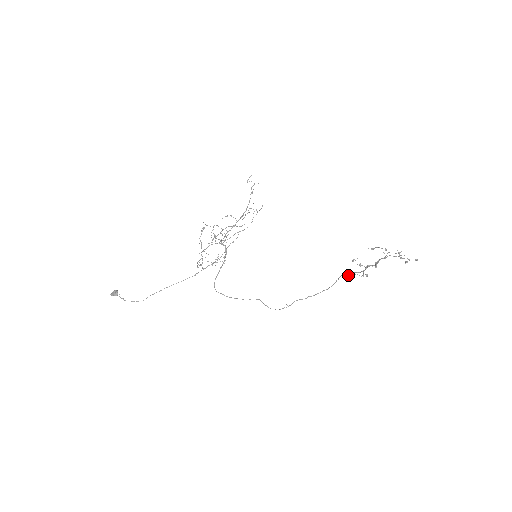
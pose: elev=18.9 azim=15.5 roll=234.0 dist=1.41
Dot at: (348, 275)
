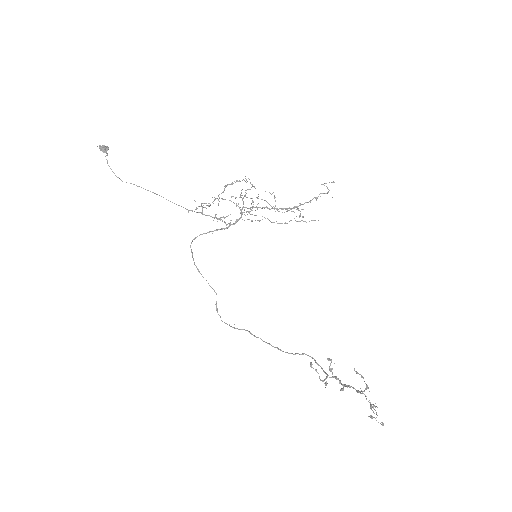
Dot at: (311, 366)
